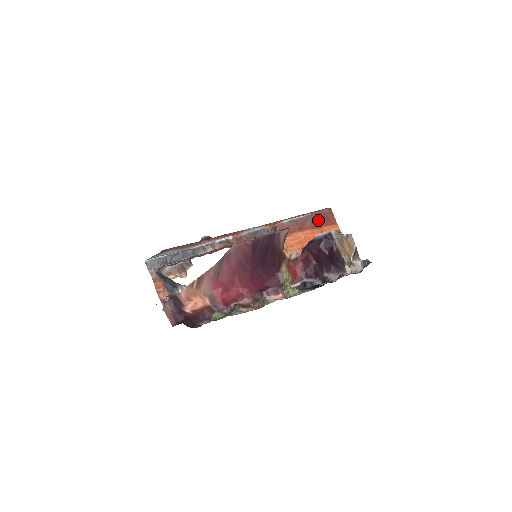
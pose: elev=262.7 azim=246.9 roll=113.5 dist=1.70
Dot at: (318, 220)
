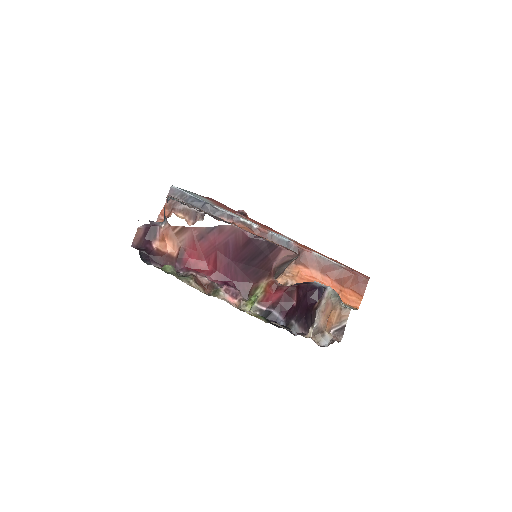
Dot at: (347, 278)
